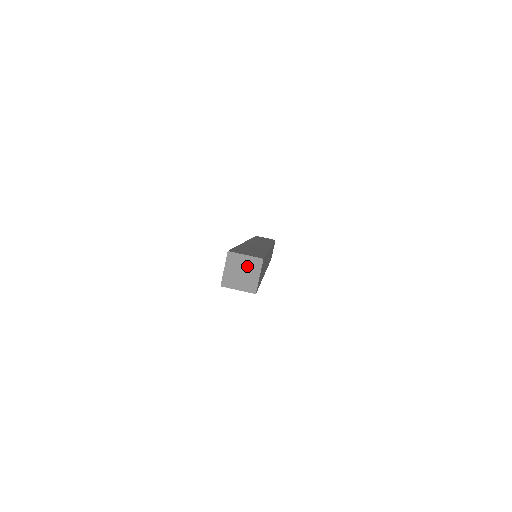
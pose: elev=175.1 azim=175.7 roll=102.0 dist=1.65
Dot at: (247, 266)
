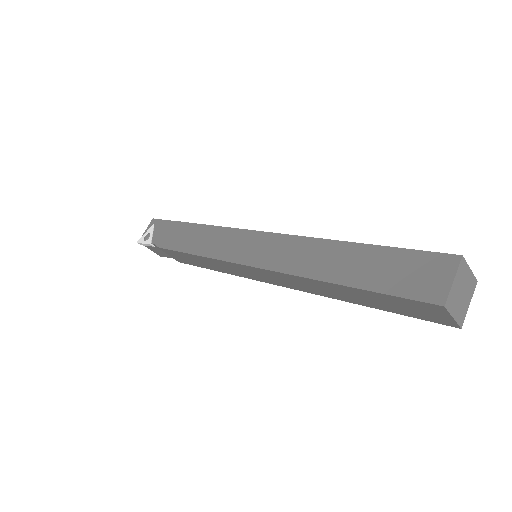
Dot at: (467, 285)
